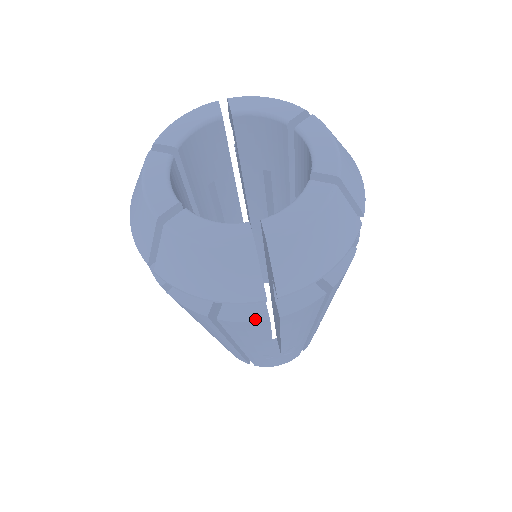
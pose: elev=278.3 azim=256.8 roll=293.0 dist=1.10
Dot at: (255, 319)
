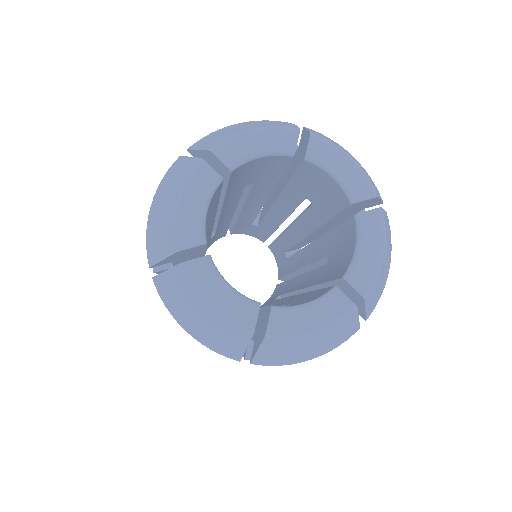
Dot at: occluded
